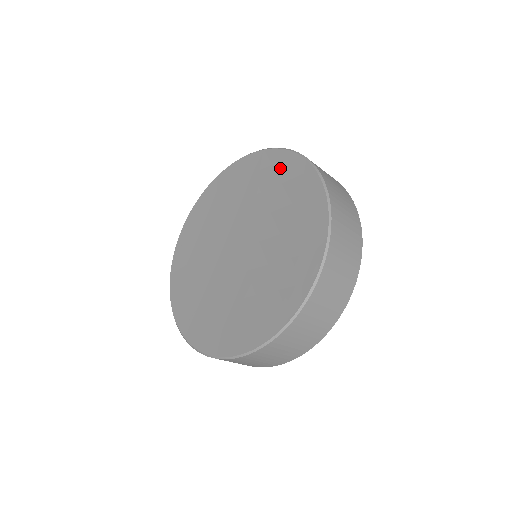
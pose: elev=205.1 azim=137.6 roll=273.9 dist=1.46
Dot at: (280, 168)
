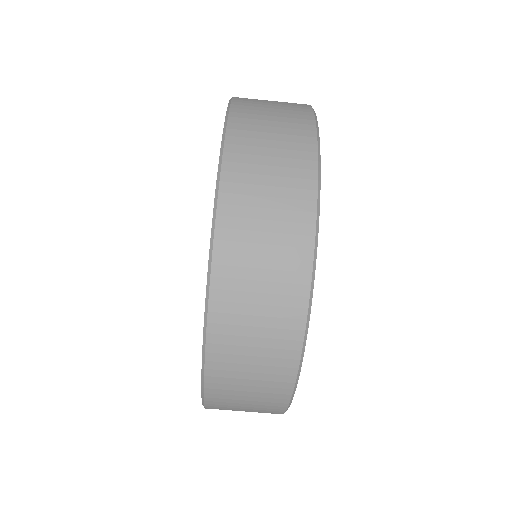
Dot at: occluded
